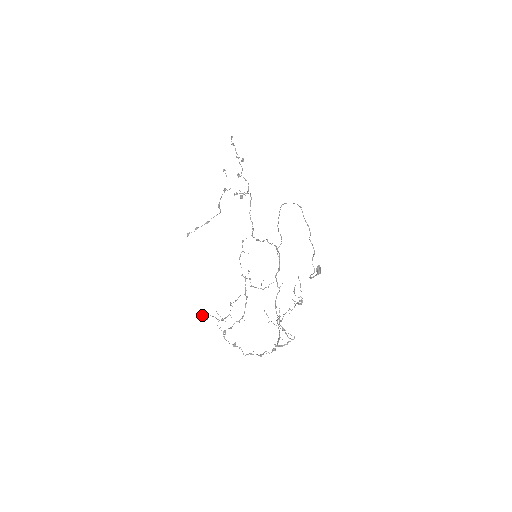
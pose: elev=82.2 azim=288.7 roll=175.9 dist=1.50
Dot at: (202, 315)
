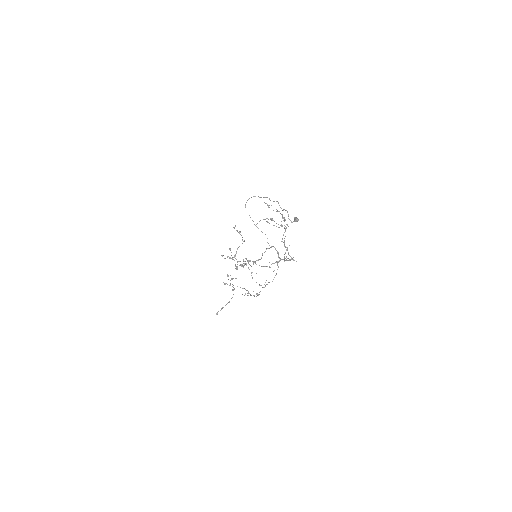
Dot at: (224, 283)
